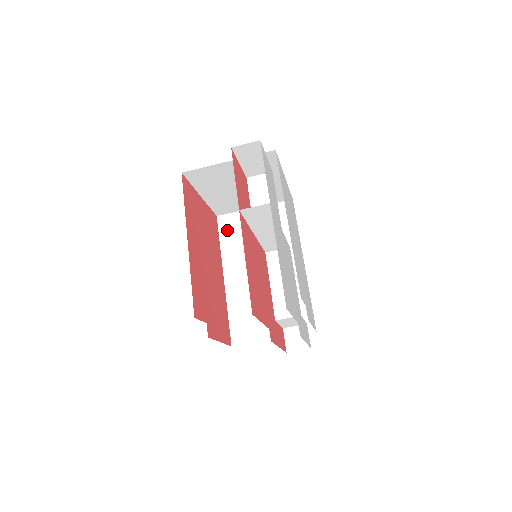
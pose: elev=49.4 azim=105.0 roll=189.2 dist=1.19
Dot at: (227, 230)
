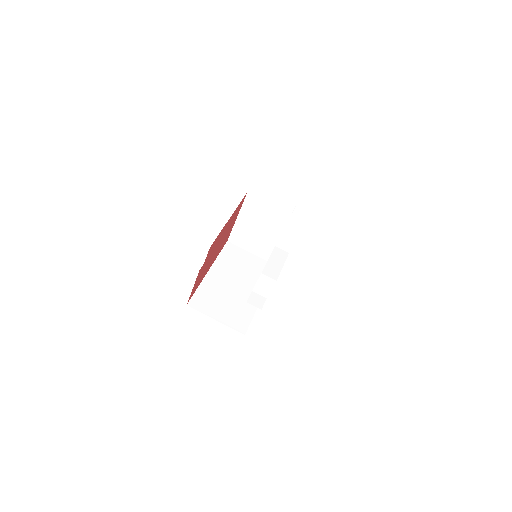
Dot at: (228, 251)
